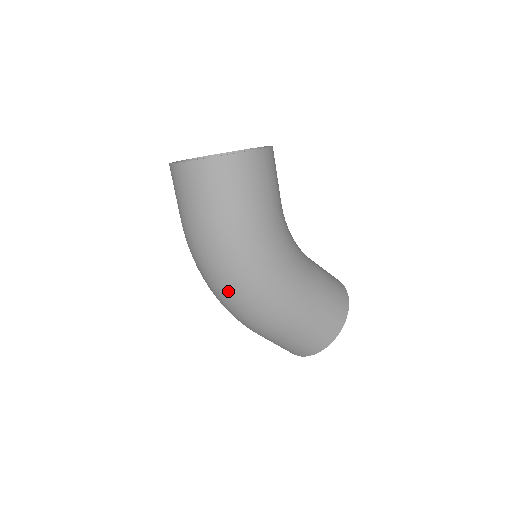
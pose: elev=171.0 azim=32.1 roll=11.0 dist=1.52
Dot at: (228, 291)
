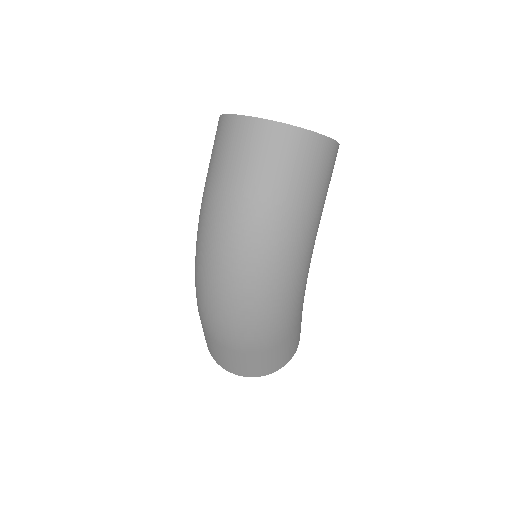
Dot at: (260, 291)
